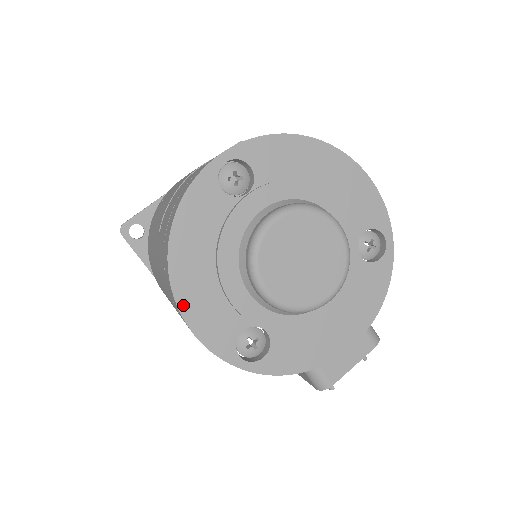
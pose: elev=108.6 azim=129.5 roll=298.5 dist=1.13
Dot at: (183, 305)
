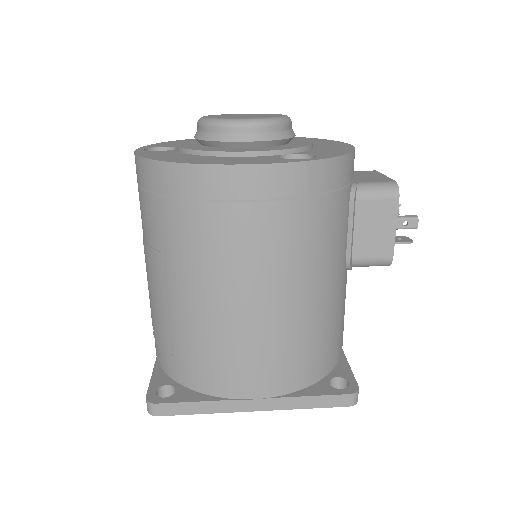
Dot at: (218, 164)
